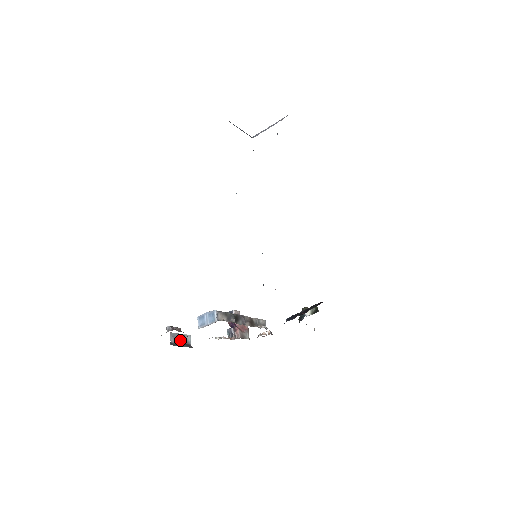
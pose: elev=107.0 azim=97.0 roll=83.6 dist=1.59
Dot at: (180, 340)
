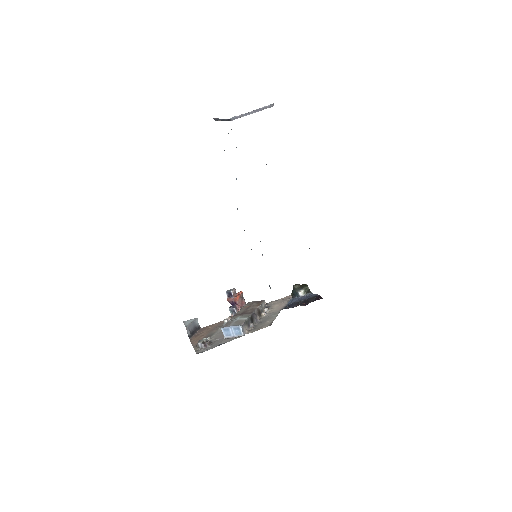
Dot at: (193, 328)
